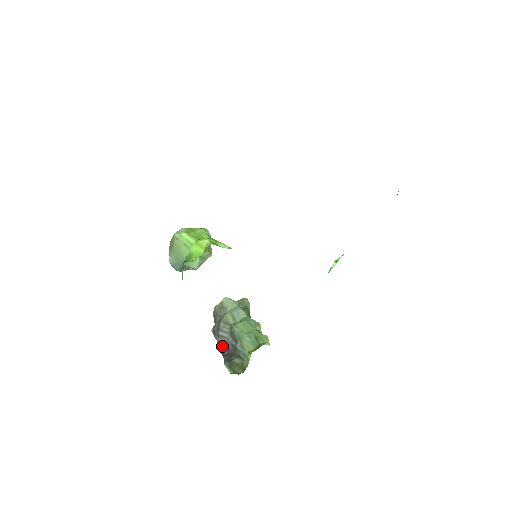
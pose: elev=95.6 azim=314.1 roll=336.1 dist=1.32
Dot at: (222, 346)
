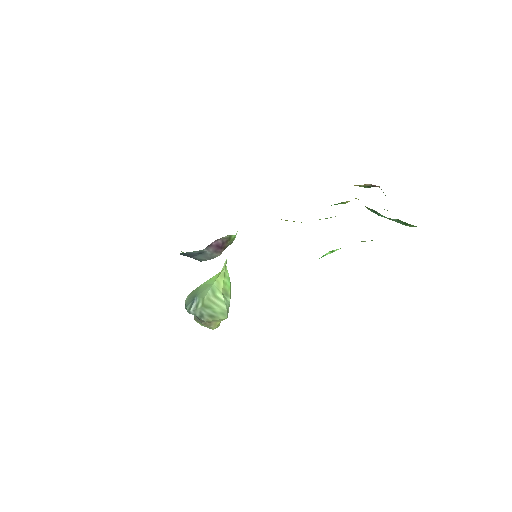
Dot at: occluded
